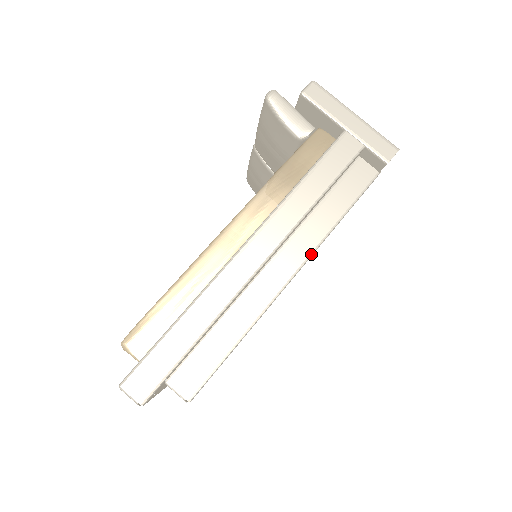
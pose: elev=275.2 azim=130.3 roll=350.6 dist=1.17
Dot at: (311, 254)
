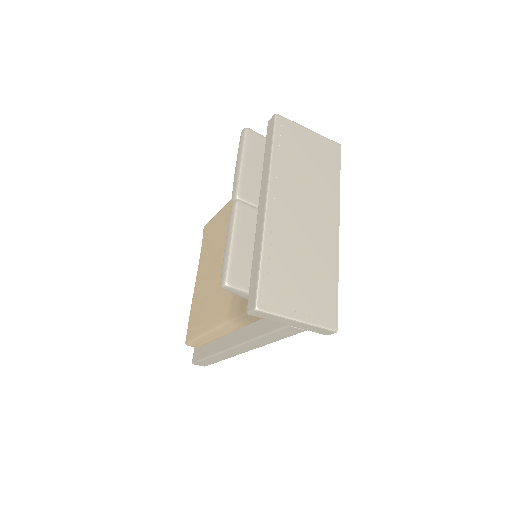
Dot at: occluded
